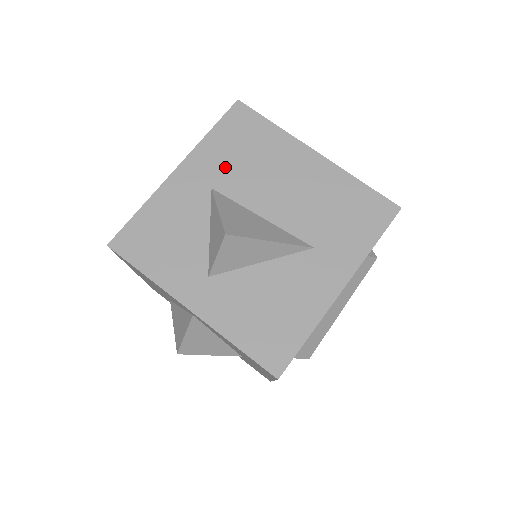
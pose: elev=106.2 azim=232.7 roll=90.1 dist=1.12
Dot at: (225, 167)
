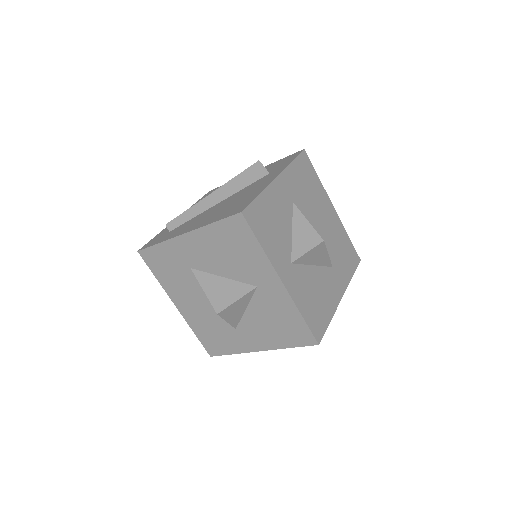
Dot at: (299, 191)
